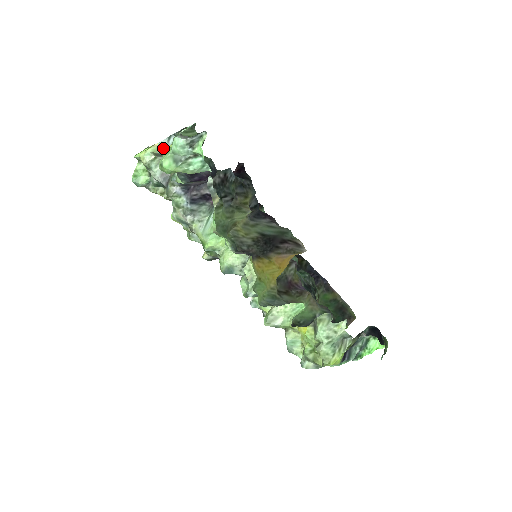
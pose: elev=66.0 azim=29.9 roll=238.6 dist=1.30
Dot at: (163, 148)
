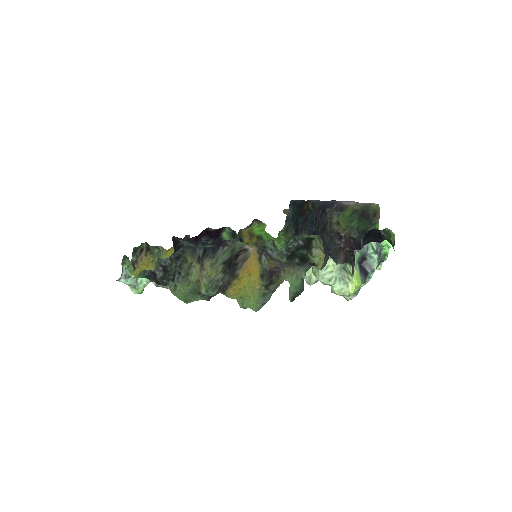
Dot at: occluded
